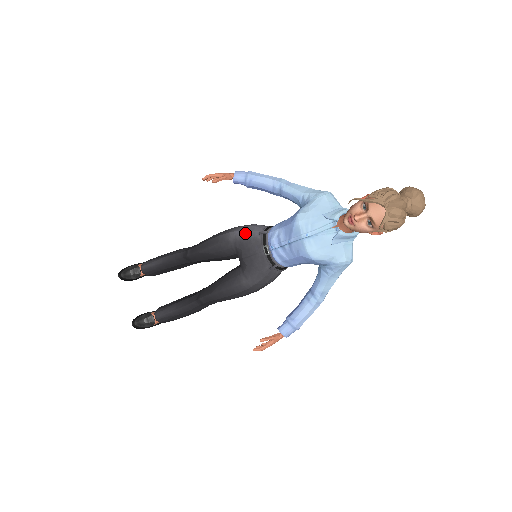
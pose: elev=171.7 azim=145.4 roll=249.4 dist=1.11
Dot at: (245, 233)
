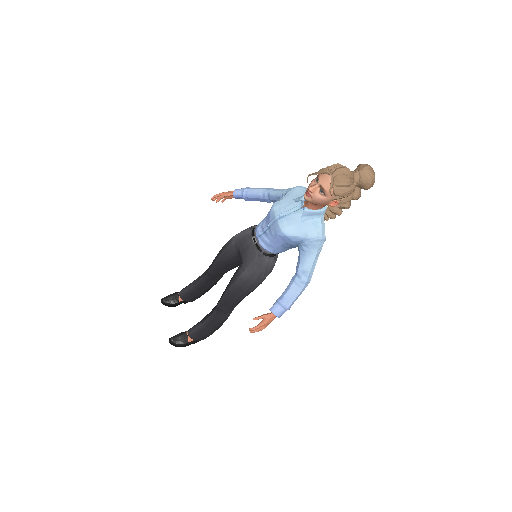
Dot at: (242, 233)
